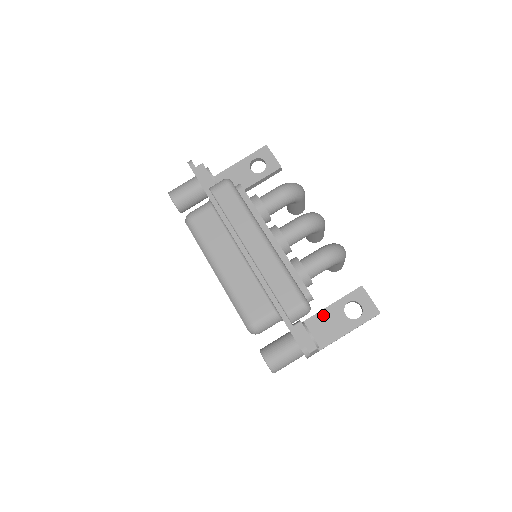
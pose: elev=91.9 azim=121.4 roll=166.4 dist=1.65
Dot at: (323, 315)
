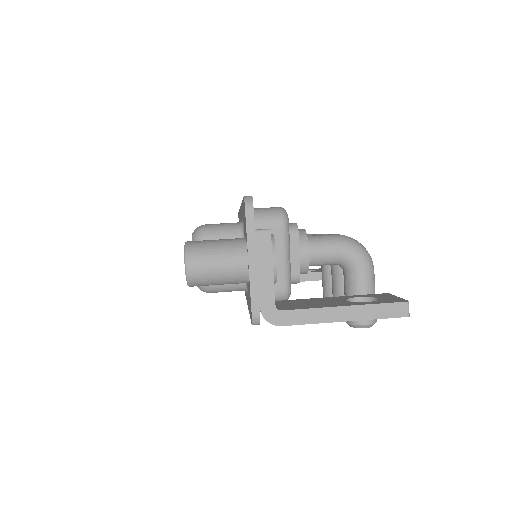
Dot at: (310, 300)
